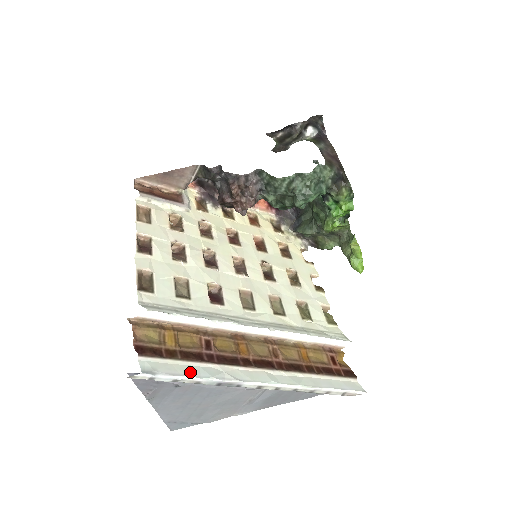
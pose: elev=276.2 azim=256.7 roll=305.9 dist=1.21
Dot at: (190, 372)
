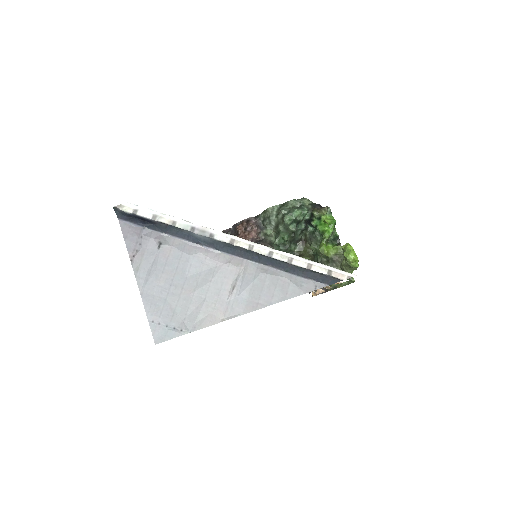
Dot at: (168, 217)
